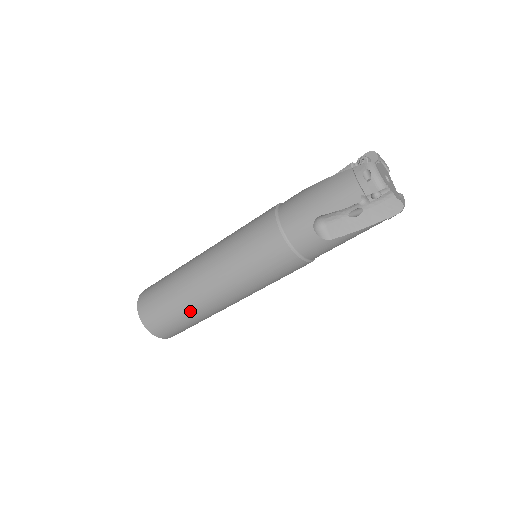
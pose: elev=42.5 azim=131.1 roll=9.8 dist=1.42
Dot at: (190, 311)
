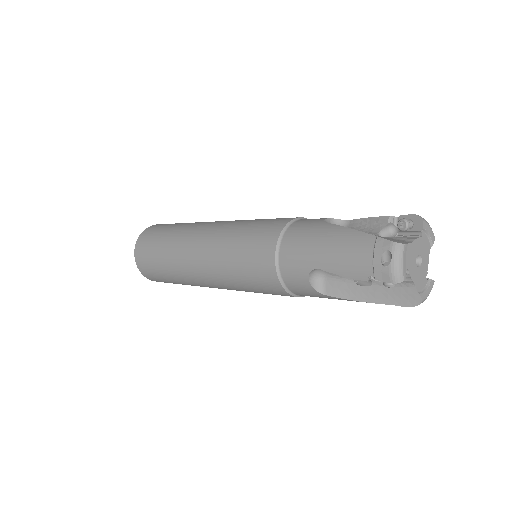
Dot at: (177, 277)
